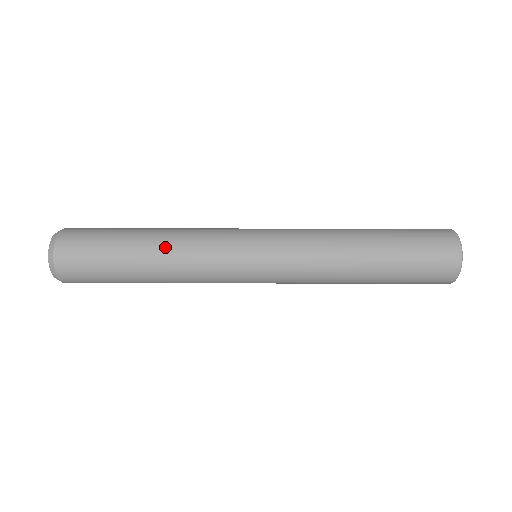
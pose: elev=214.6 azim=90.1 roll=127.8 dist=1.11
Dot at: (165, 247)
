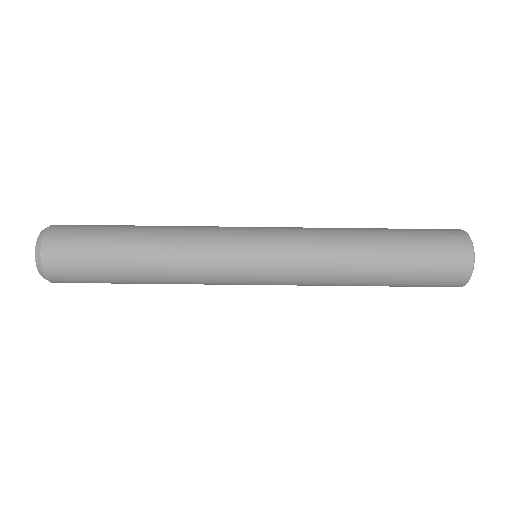
Dot at: (160, 245)
